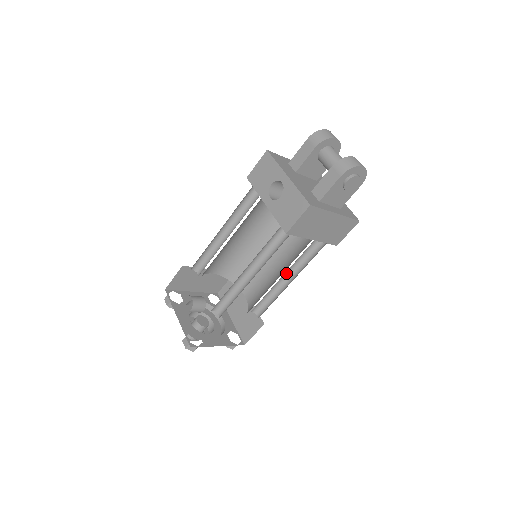
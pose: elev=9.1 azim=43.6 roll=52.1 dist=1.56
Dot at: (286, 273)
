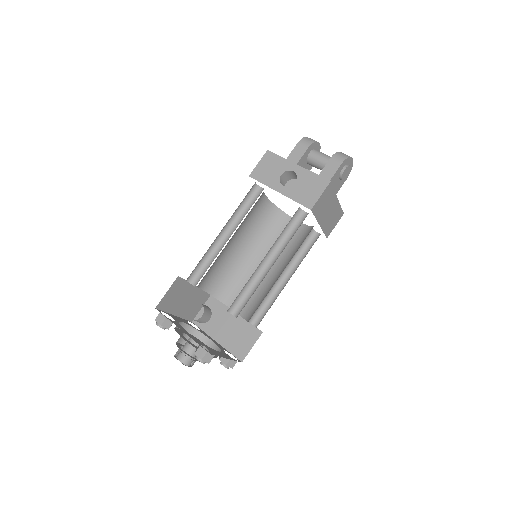
Dot at: (282, 273)
